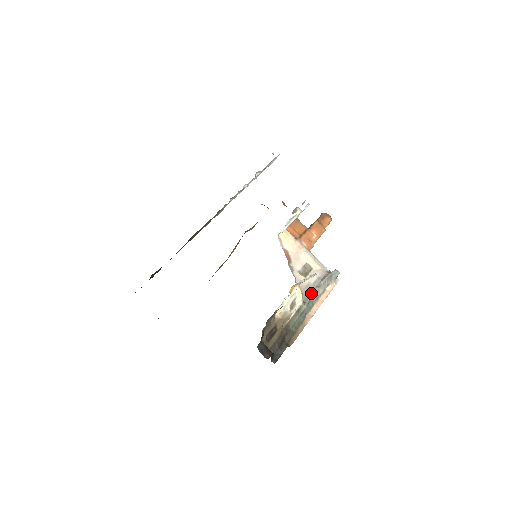
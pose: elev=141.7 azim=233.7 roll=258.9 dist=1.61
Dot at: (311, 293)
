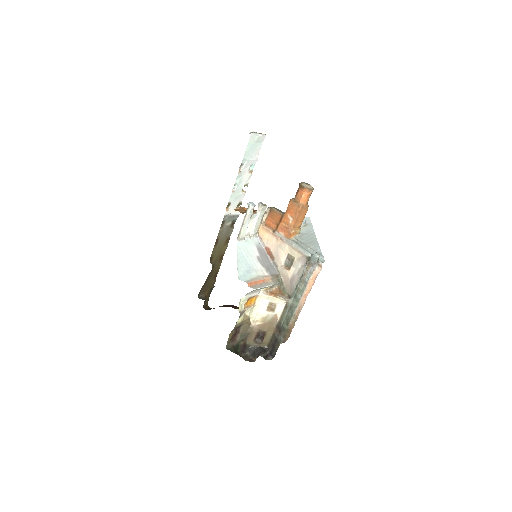
Dot at: (296, 285)
